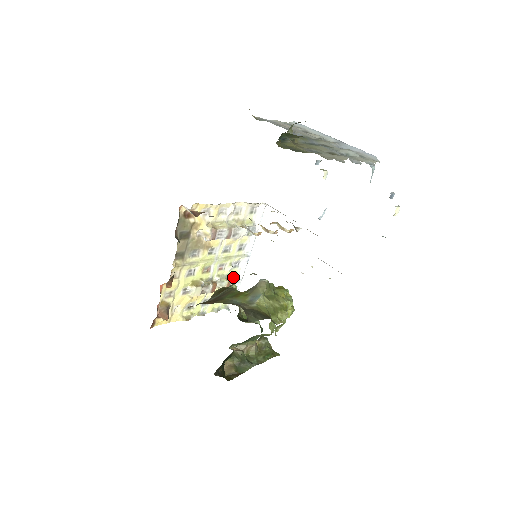
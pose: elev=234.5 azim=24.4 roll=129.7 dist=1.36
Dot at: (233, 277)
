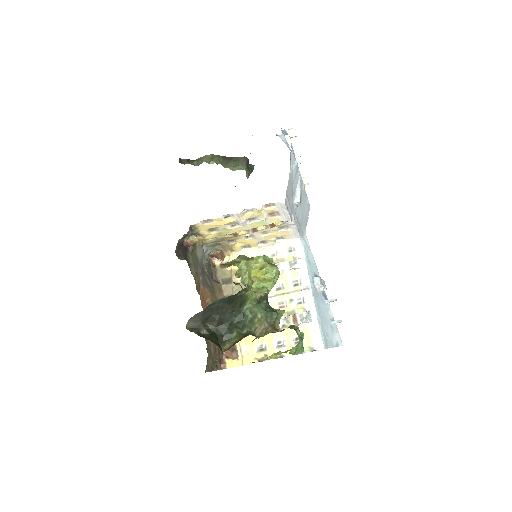
Dot at: (302, 314)
